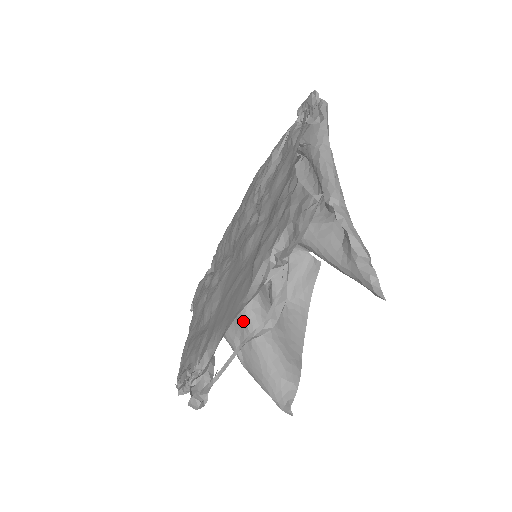
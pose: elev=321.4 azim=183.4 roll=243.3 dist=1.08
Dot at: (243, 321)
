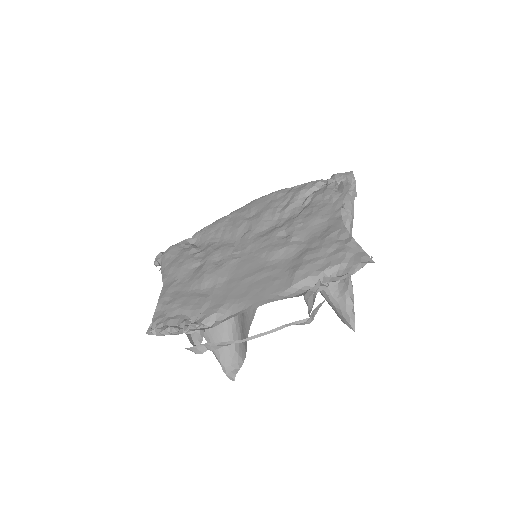
Dot at: occluded
